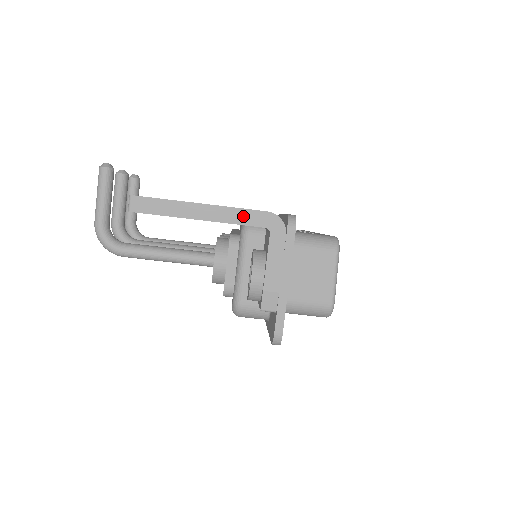
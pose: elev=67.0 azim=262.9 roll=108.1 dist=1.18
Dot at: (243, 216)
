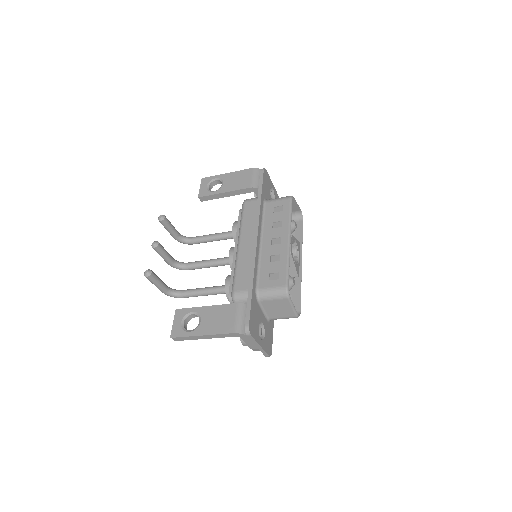
Dot at: (224, 336)
